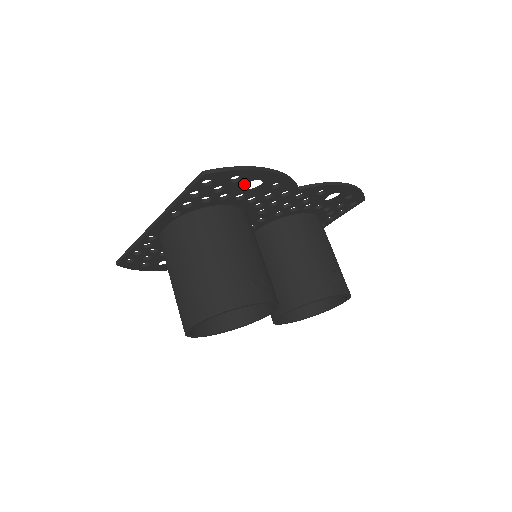
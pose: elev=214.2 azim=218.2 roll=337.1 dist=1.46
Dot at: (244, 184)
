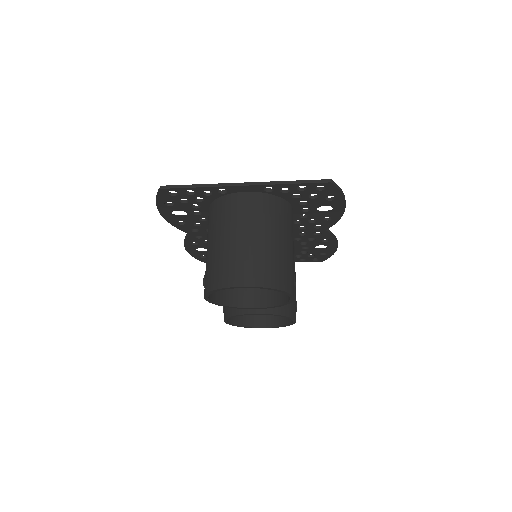
Dot at: (324, 204)
